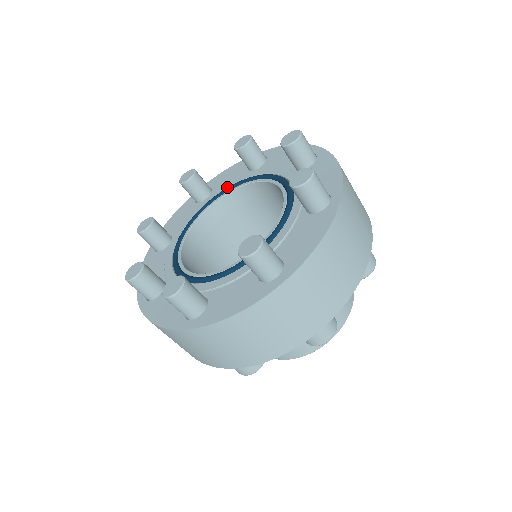
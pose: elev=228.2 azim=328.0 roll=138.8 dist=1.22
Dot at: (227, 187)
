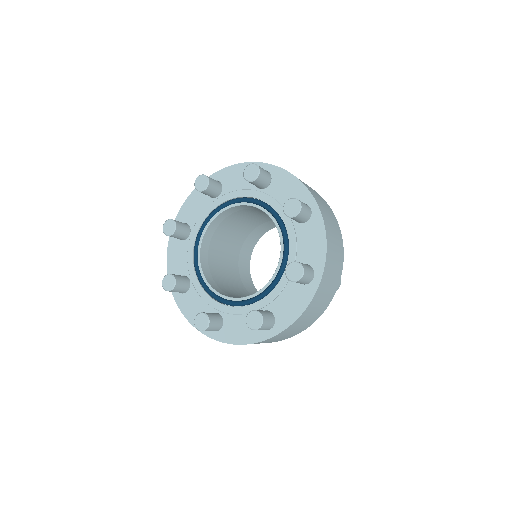
Dot at: (271, 205)
